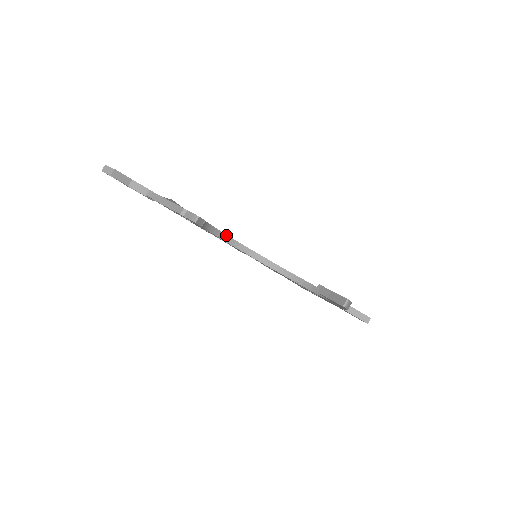
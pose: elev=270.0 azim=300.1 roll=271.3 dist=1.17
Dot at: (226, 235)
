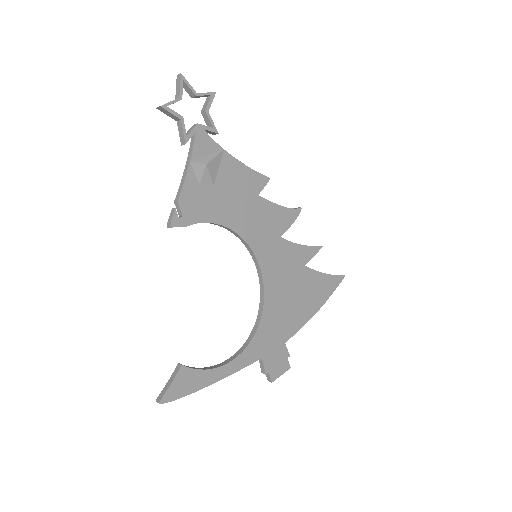
Dot at: (230, 229)
